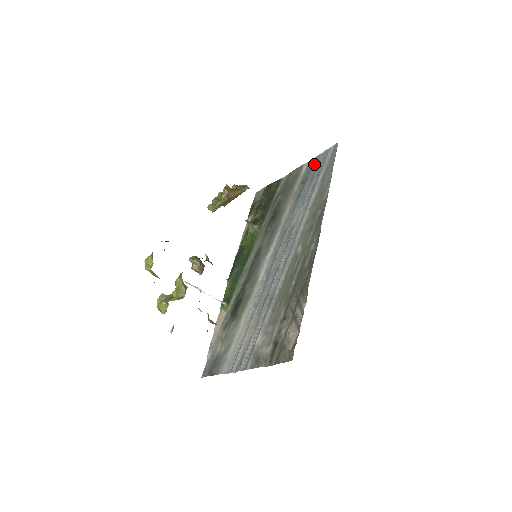
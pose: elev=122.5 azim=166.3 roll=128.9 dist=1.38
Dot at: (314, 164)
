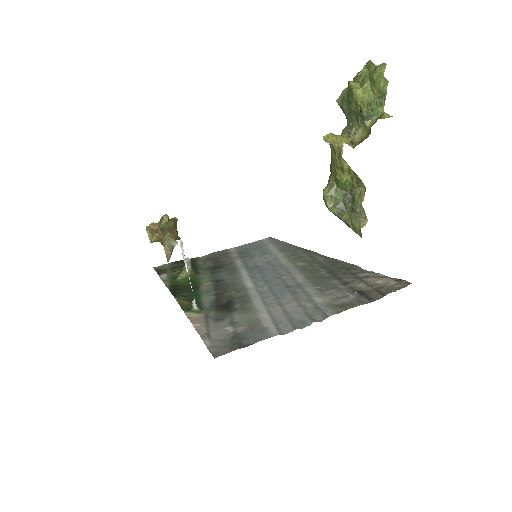
Dot at: (248, 245)
